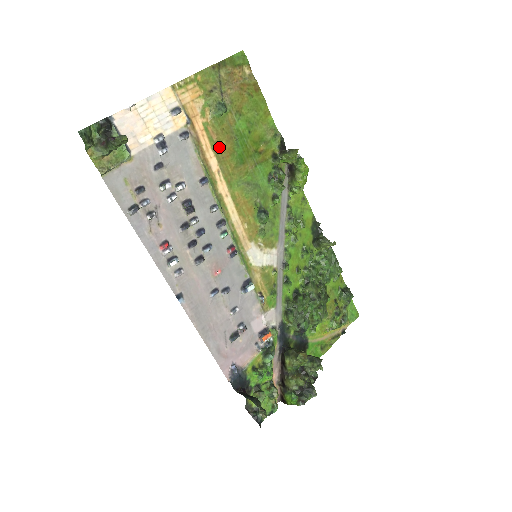
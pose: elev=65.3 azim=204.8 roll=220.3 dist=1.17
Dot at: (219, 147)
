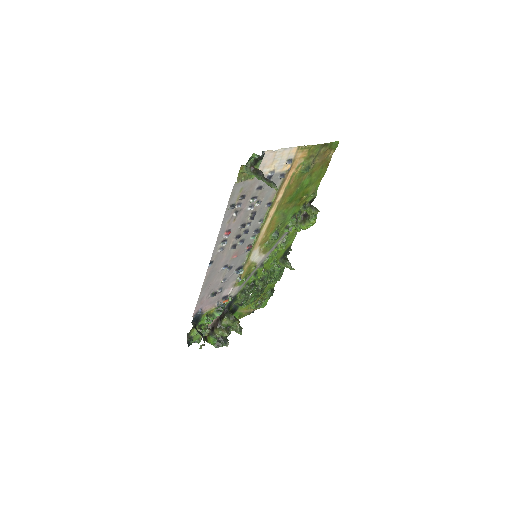
Dot at: (289, 189)
